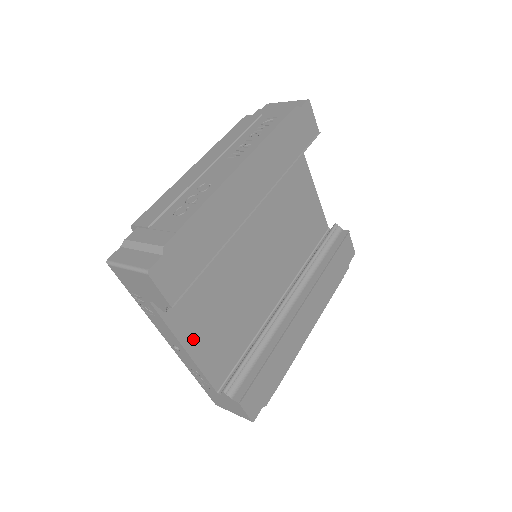
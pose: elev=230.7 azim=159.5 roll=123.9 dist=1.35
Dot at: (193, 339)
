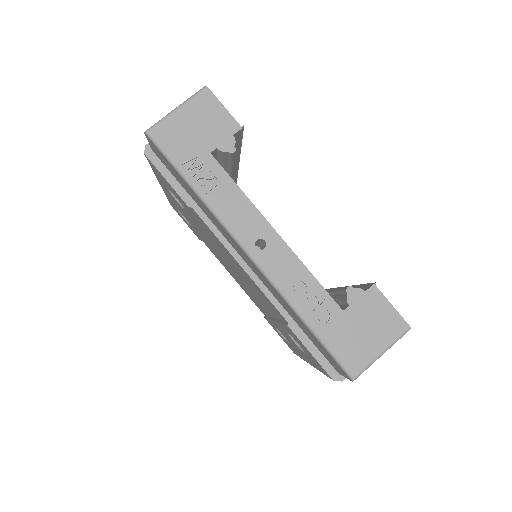
Dot at: occluded
